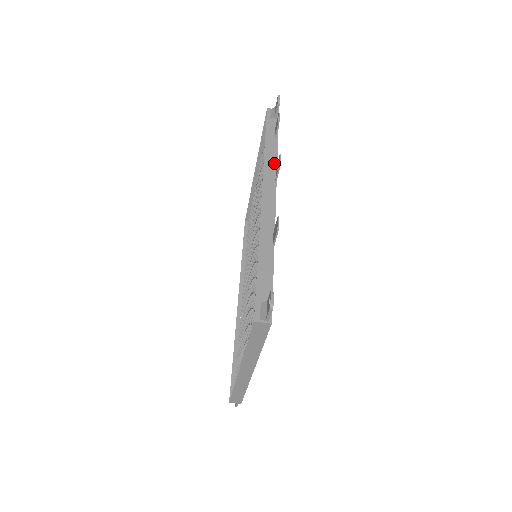
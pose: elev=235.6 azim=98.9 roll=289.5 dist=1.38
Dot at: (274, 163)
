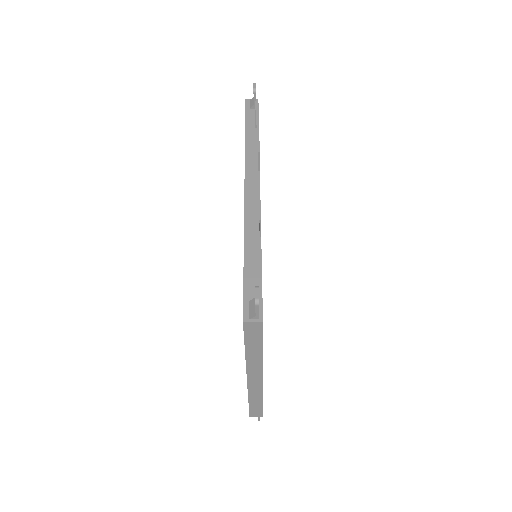
Dot at: (256, 153)
